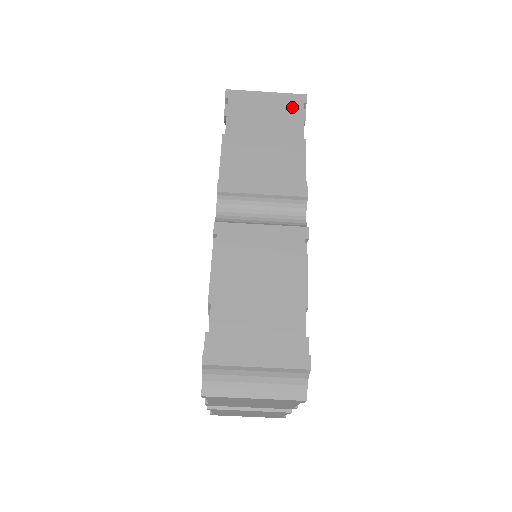
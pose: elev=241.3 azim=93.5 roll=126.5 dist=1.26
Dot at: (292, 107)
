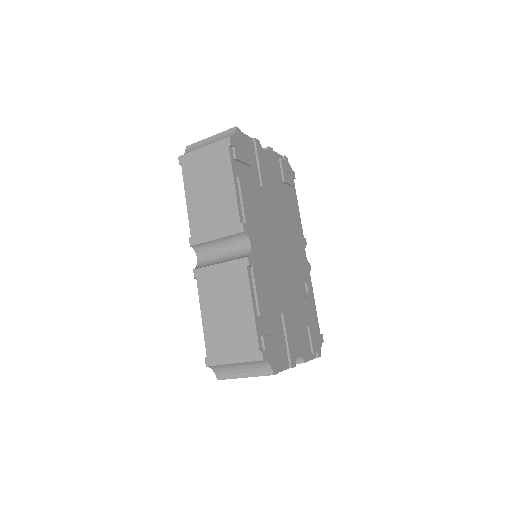
Dot at: (222, 154)
